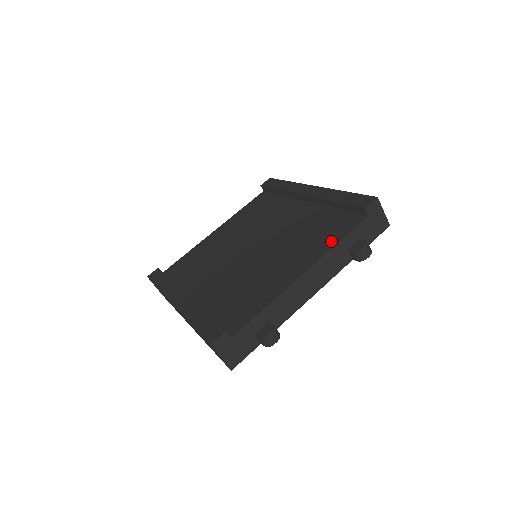
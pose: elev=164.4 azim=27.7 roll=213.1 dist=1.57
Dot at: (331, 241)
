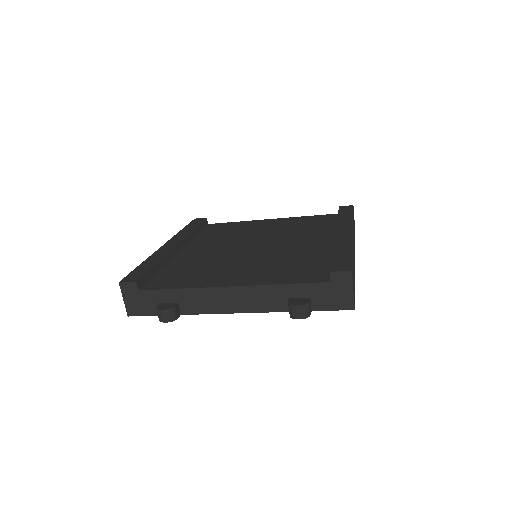
Dot at: (281, 279)
